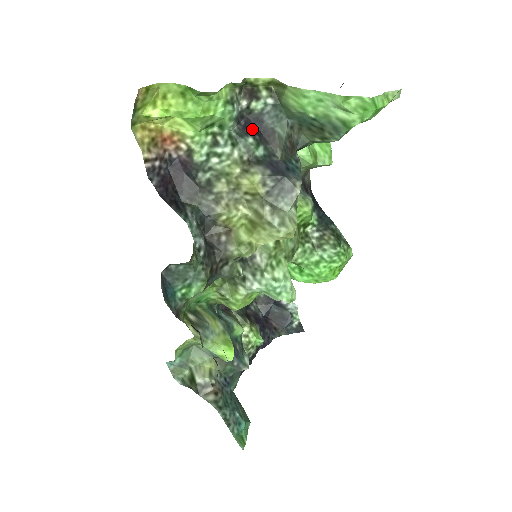
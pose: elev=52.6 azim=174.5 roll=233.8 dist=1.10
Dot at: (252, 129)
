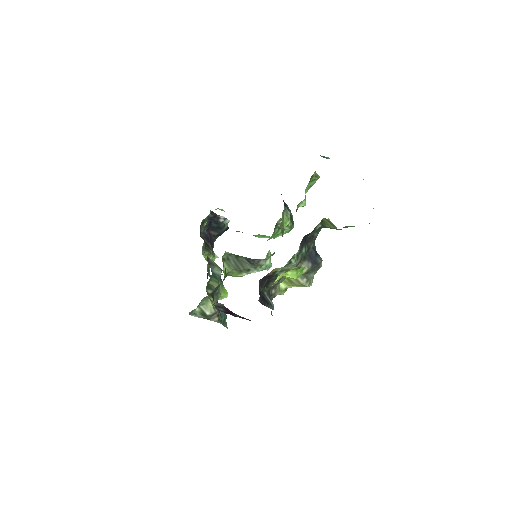
Dot at: (304, 240)
